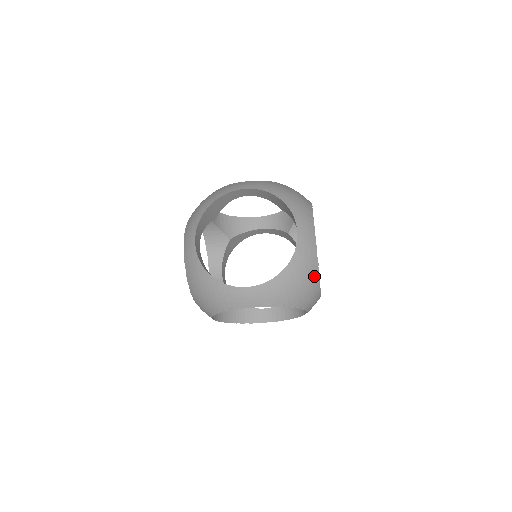
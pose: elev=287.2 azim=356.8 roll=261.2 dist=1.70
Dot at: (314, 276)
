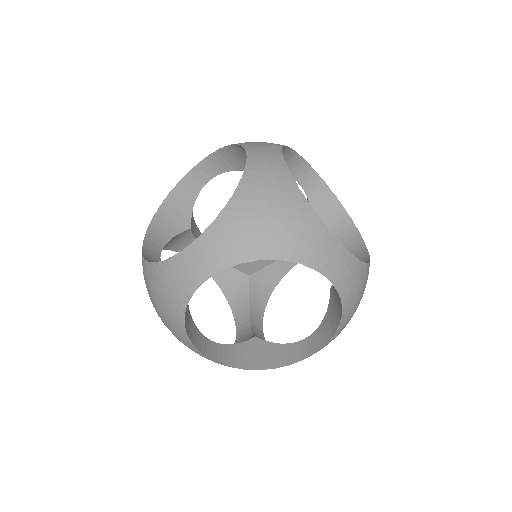
Dot at: occluded
